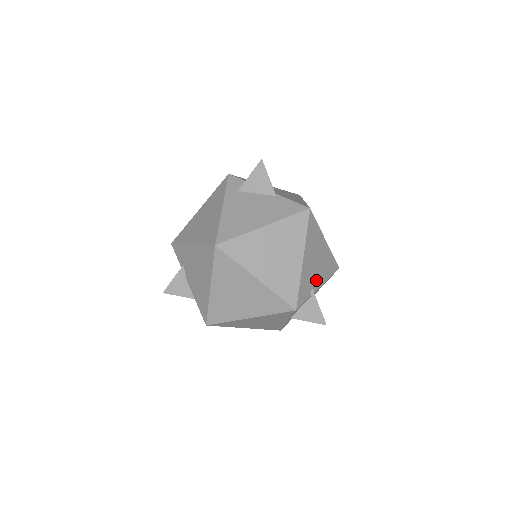
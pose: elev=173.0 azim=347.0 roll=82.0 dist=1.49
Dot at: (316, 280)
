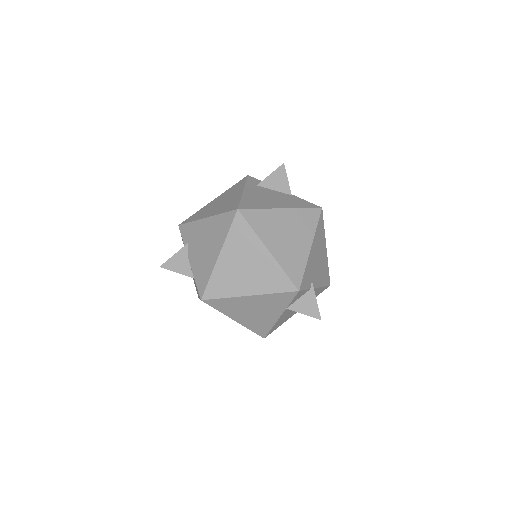
Dot at: (315, 278)
